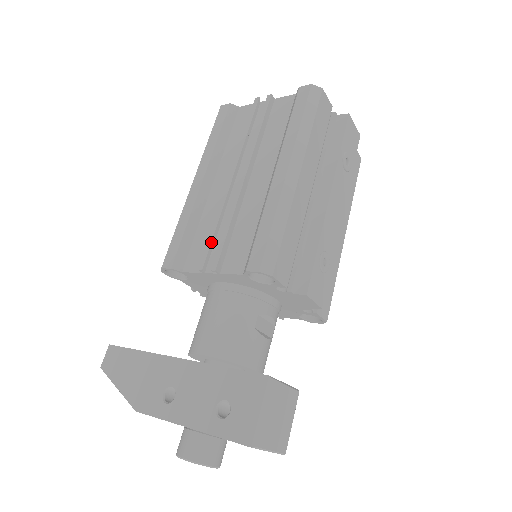
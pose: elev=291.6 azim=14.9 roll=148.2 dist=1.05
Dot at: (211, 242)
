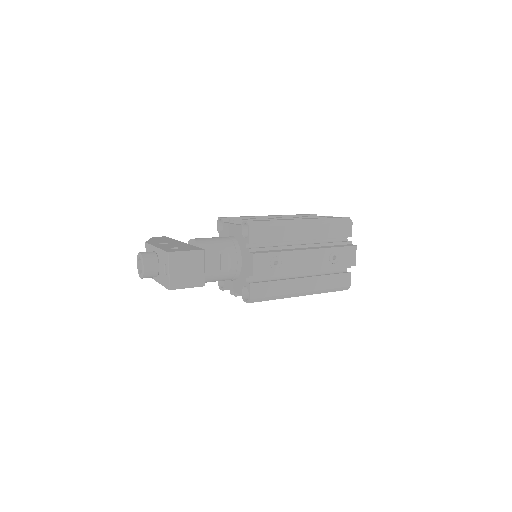
Dot at: occluded
